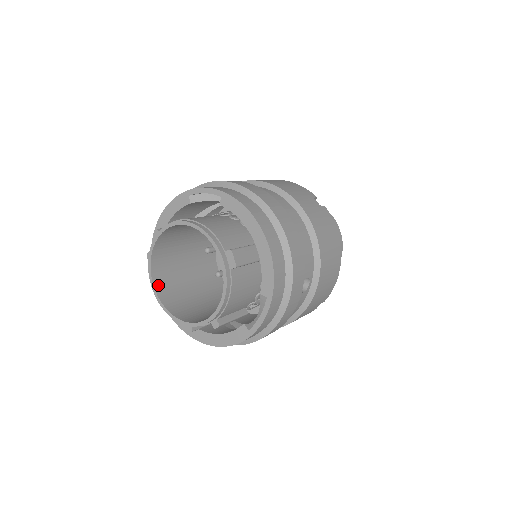
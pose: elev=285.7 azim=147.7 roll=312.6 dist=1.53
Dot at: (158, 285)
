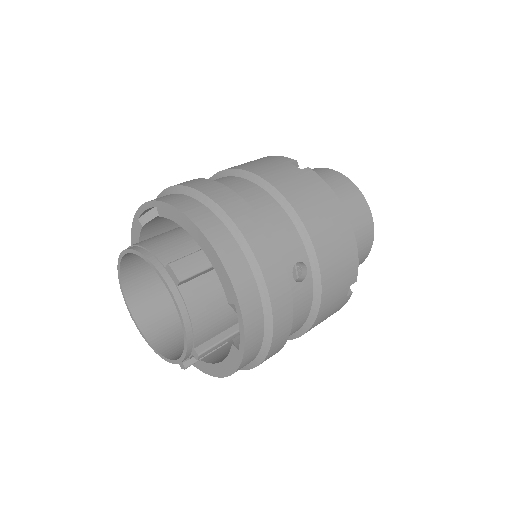
Dot at: (145, 326)
